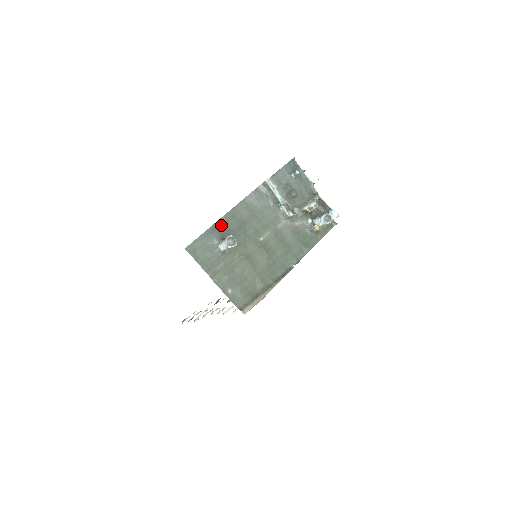
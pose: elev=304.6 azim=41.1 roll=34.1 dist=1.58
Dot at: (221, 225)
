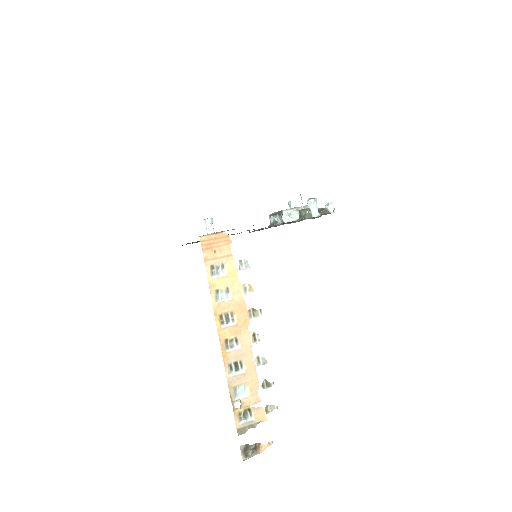
Dot at: occluded
